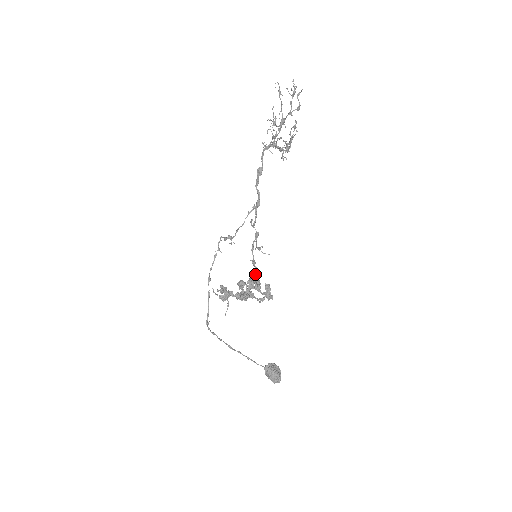
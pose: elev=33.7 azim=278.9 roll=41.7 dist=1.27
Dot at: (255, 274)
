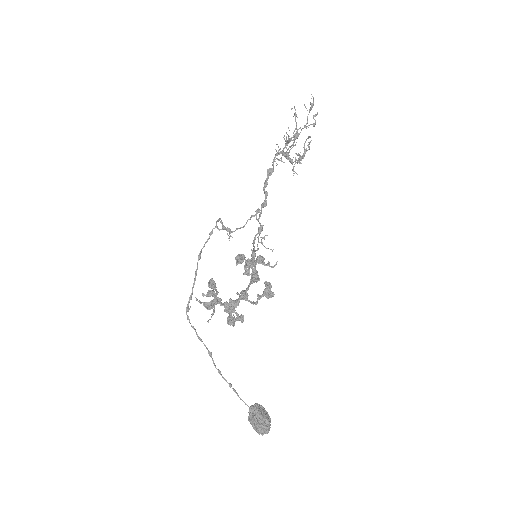
Dot at: occluded
